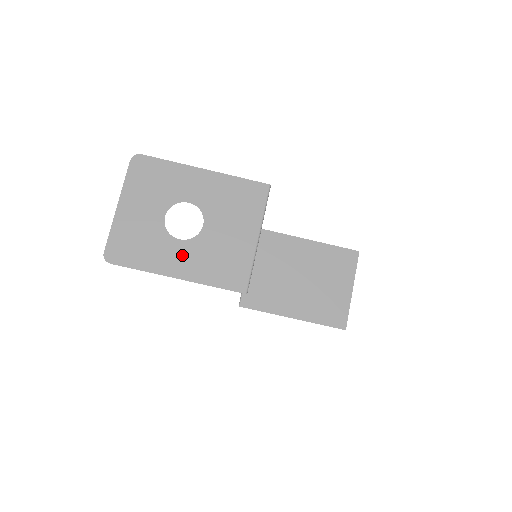
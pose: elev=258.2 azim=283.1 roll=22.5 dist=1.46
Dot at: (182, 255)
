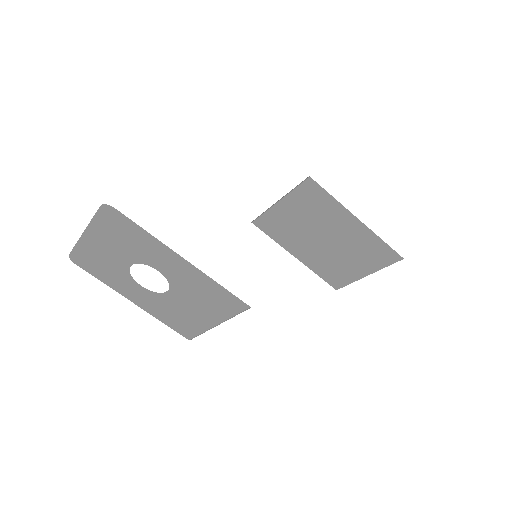
Dot at: (141, 295)
